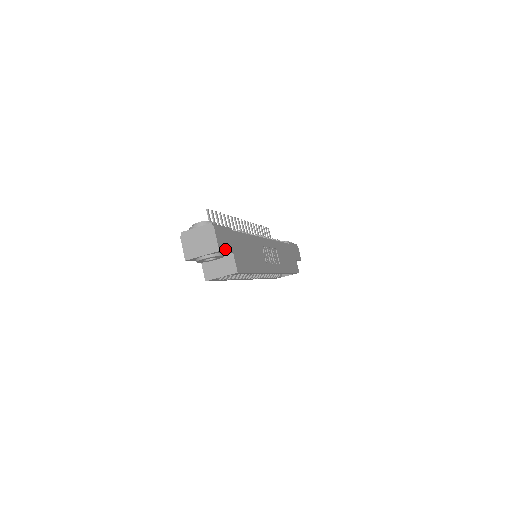
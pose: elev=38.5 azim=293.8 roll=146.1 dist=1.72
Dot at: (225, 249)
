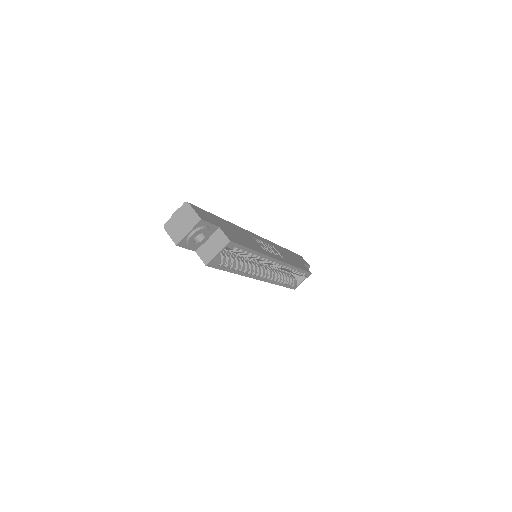
Dot at: (208, 221)
